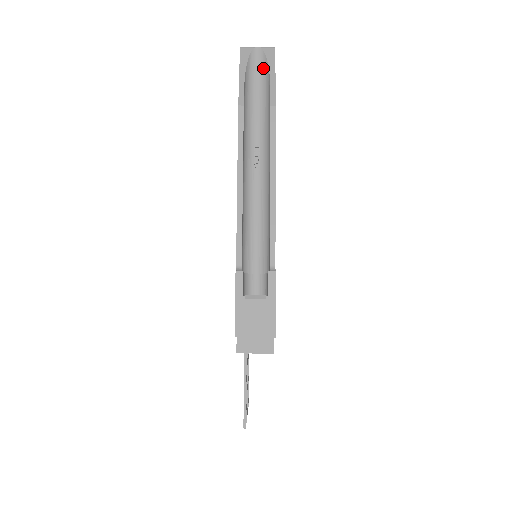
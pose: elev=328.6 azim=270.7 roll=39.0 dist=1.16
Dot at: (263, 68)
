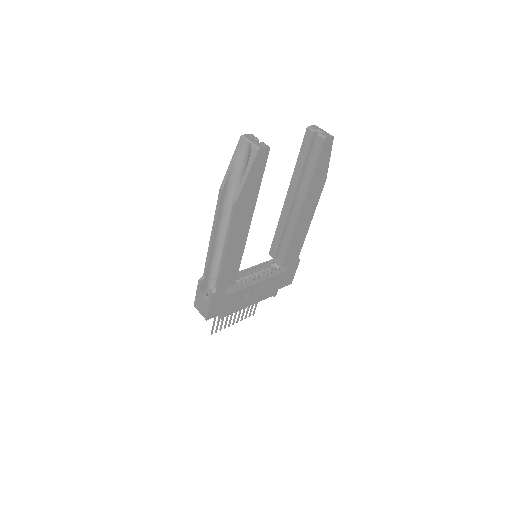
Dot at: (248, 162)
